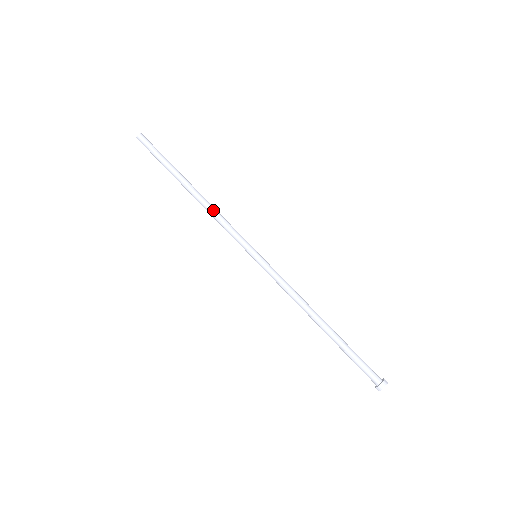
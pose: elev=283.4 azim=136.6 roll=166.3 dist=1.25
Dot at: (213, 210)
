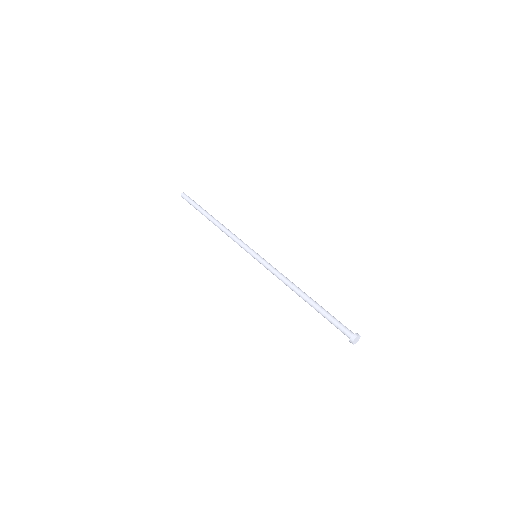
Dot at: (229, 230)
